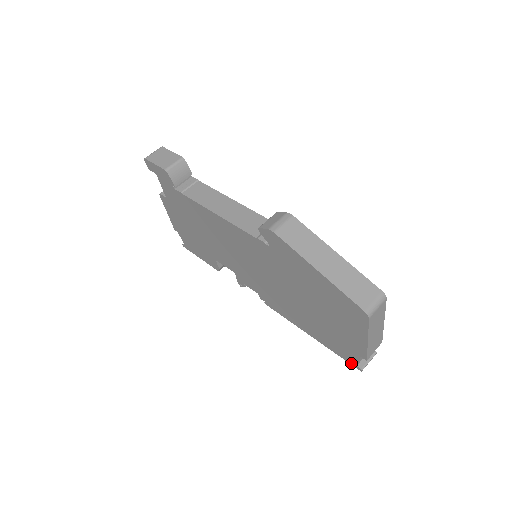
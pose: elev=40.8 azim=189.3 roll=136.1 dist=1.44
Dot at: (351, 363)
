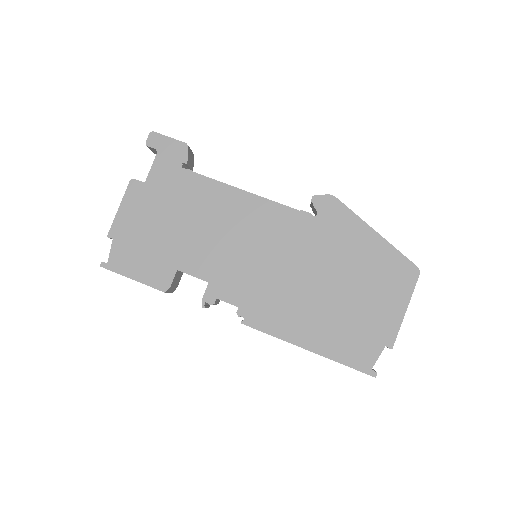
Dot at: (363, 369)
